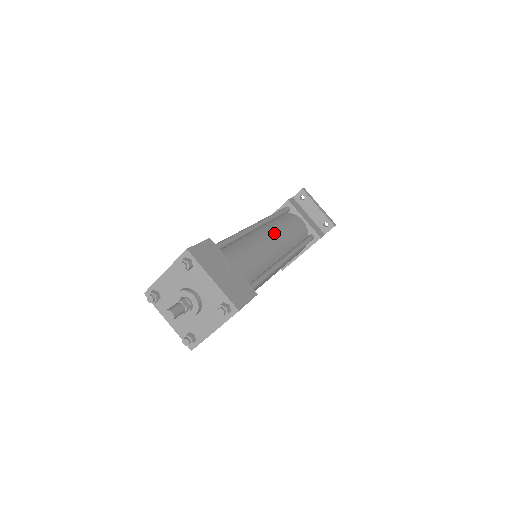
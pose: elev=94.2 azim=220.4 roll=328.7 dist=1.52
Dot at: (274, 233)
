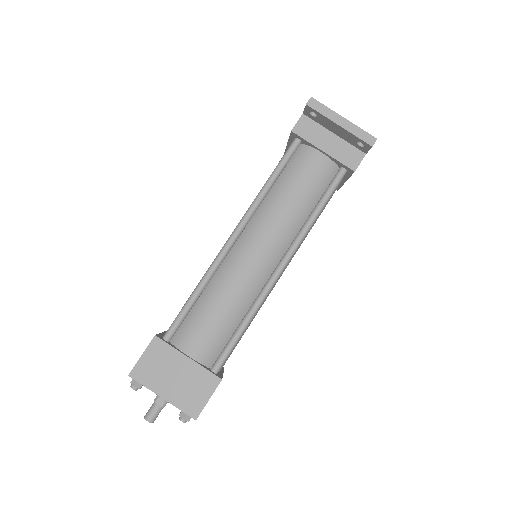
Dot at: (260, 235)
